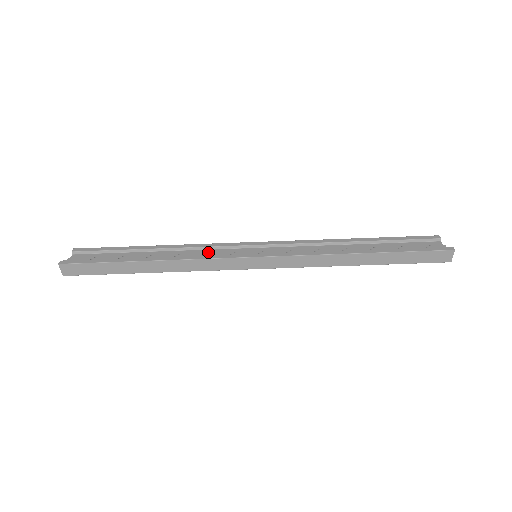
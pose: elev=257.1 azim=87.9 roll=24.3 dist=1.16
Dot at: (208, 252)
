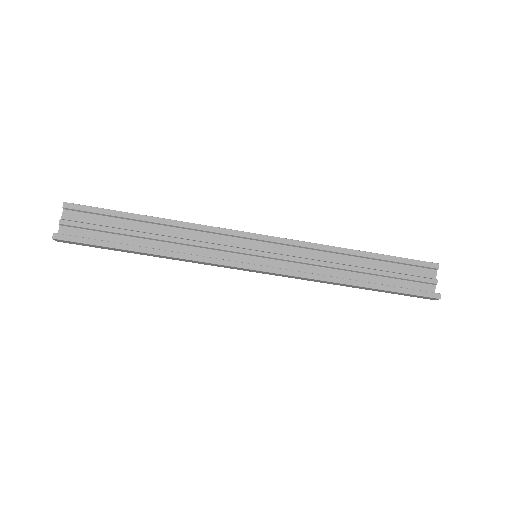
Dot at: (209, 238)
